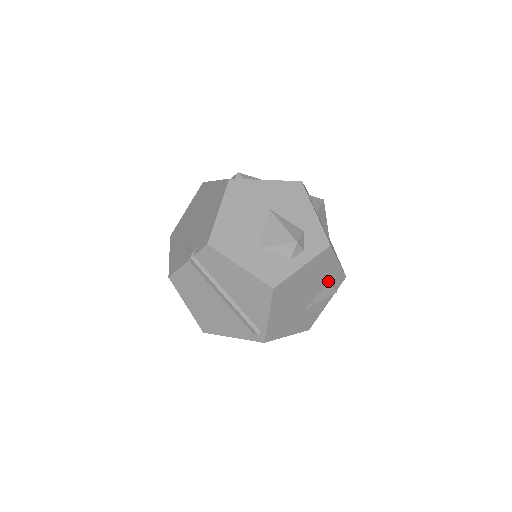
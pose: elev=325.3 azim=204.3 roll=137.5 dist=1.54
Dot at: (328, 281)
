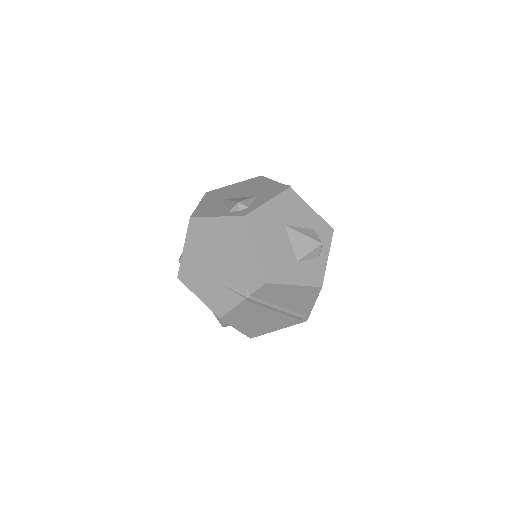
Dot at: occluded
